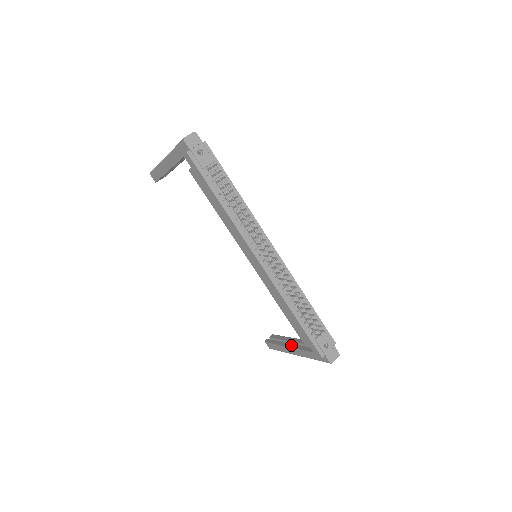
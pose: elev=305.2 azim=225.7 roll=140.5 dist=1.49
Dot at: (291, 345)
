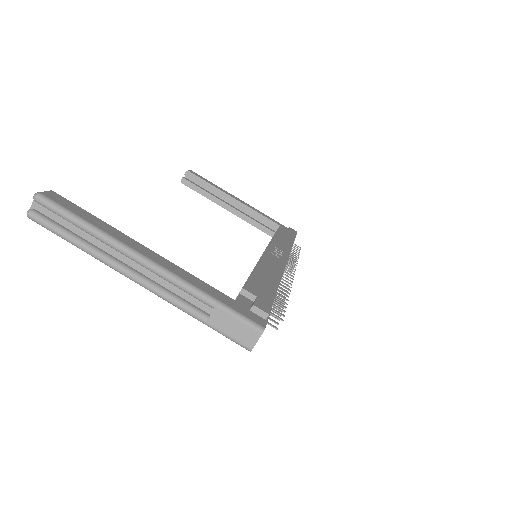
Dot at: (233, 211)
